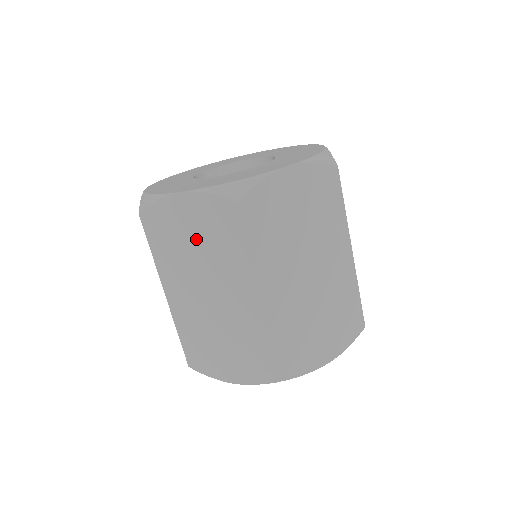
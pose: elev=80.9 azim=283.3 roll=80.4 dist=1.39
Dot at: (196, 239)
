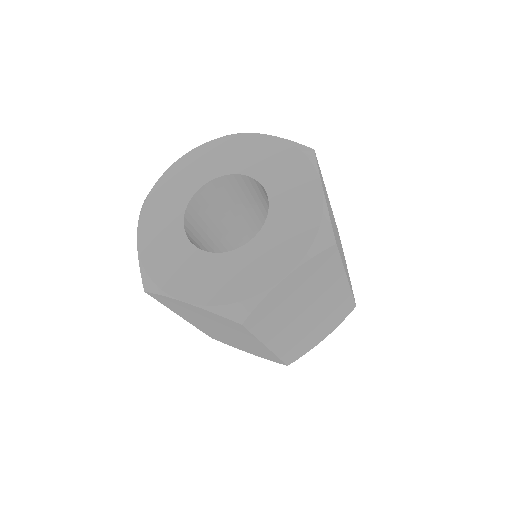
Dot at: (205, 318)
